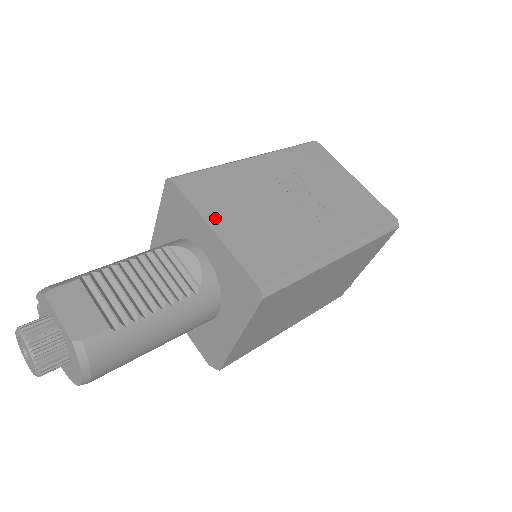
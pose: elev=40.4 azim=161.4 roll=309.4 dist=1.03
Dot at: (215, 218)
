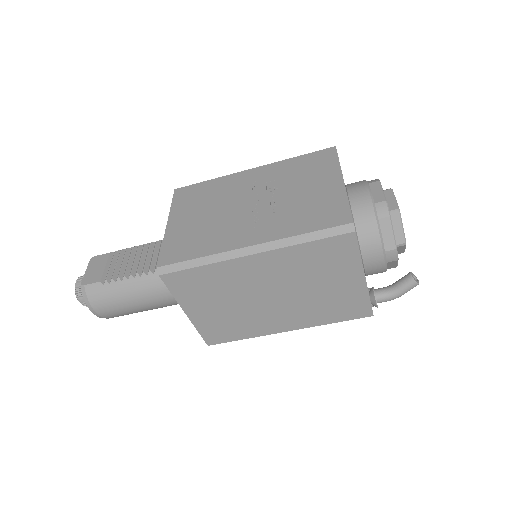
Dot at: (176, 216)
